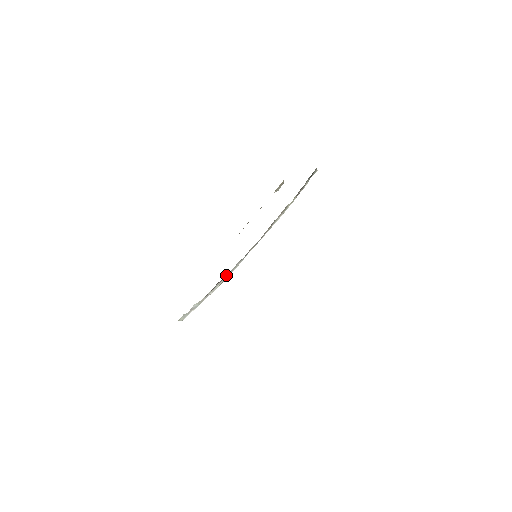
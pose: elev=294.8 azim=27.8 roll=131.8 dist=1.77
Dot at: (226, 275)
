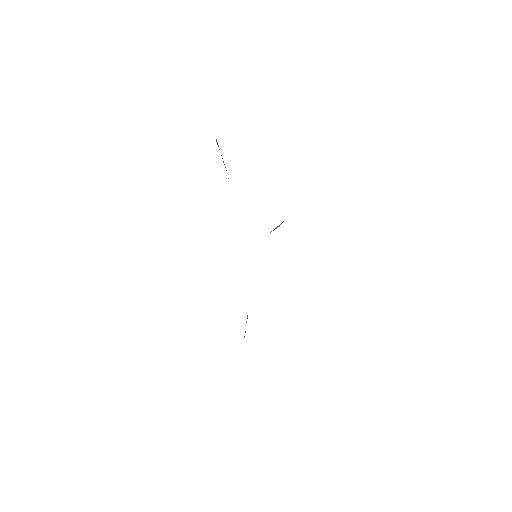
Dot at: occluded
